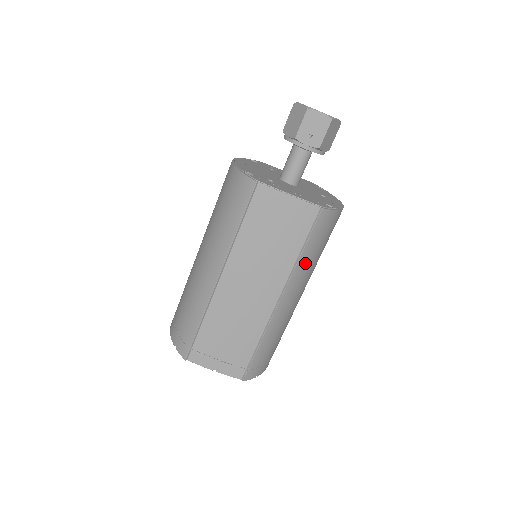
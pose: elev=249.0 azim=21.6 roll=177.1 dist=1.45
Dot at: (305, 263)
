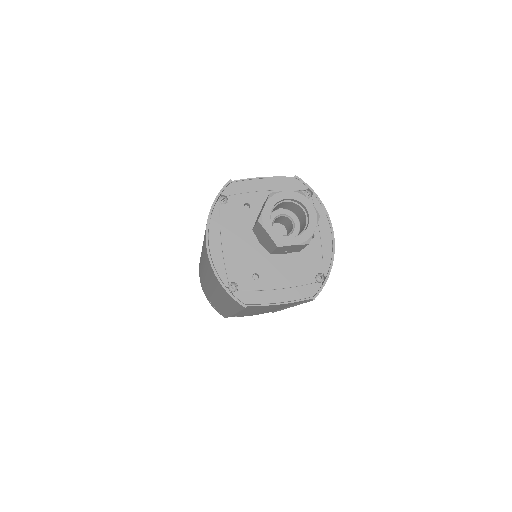
Dot at: occluded
